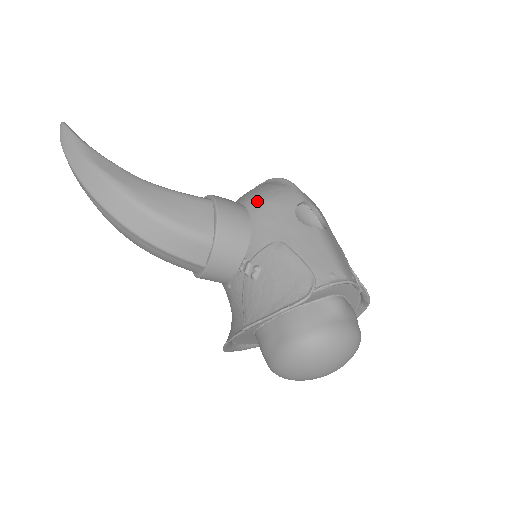
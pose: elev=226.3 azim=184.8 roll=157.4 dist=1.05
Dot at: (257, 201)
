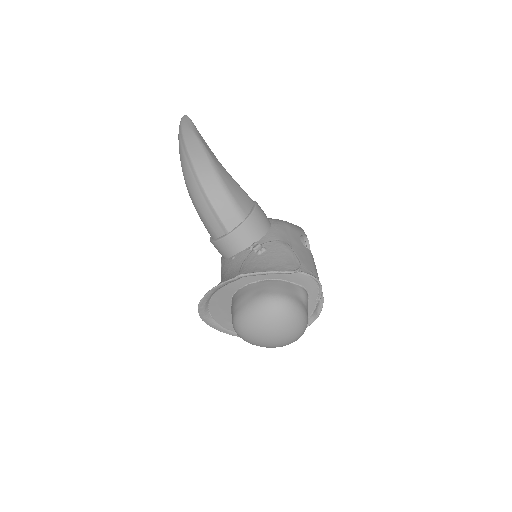
Dot at: (278, 221)
